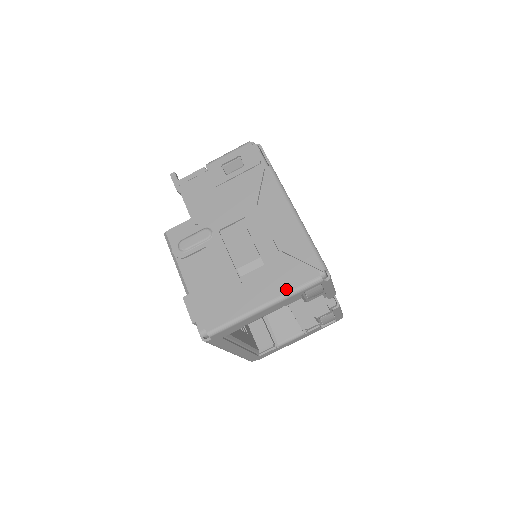
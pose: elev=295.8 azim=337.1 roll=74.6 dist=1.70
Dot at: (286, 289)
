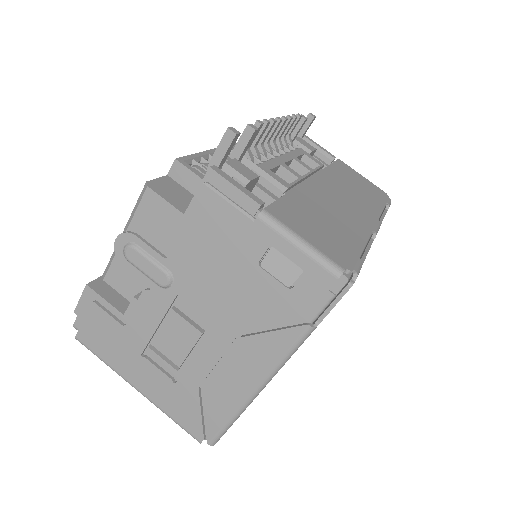
Dot at: (166, 409)
